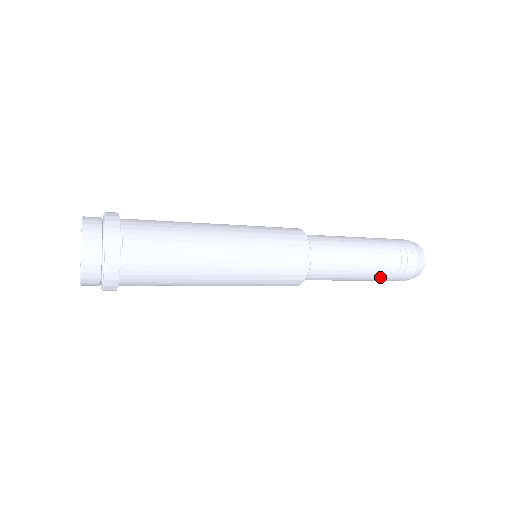
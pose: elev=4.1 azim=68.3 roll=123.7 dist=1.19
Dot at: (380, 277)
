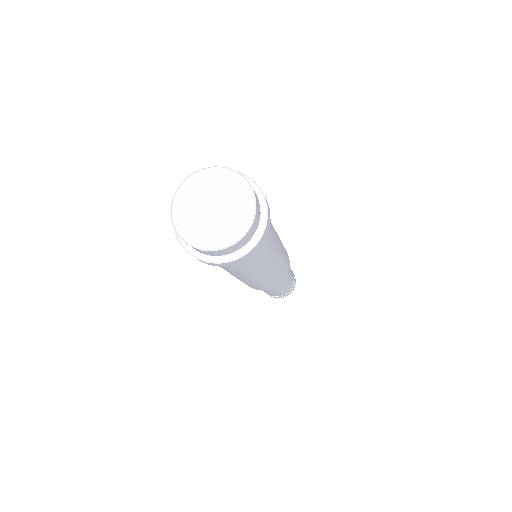
Dot at: (282, 293)
